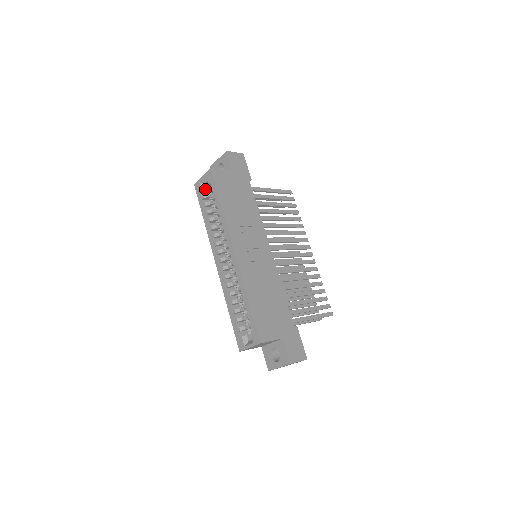
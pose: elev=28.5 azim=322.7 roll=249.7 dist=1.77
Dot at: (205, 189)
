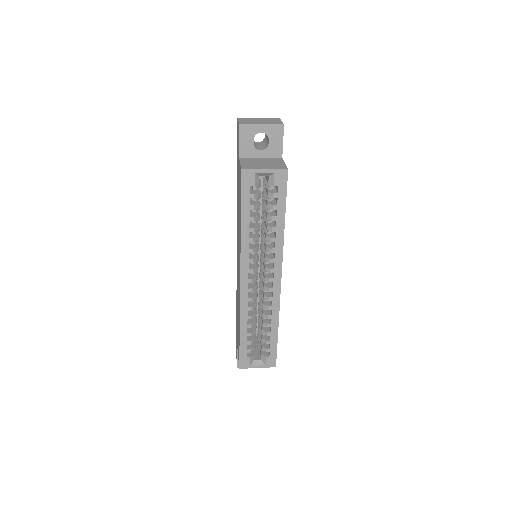
Dot at: (258, 184)
